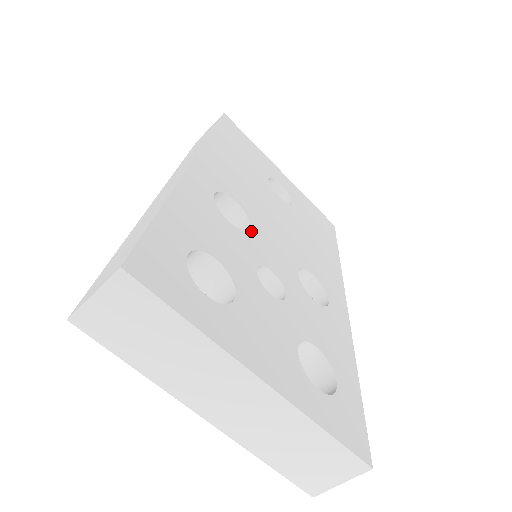
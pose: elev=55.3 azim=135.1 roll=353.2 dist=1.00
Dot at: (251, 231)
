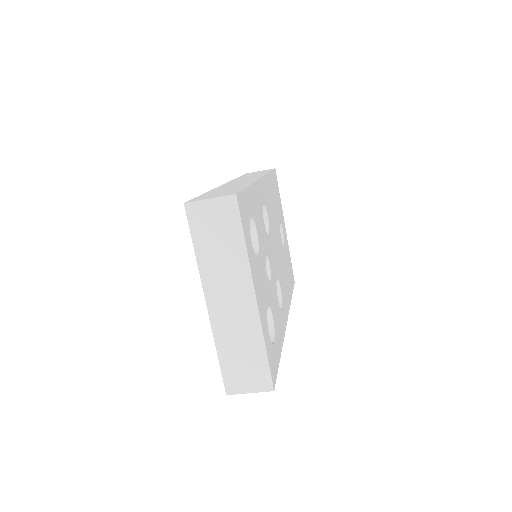
Dot at: (269, 237)
